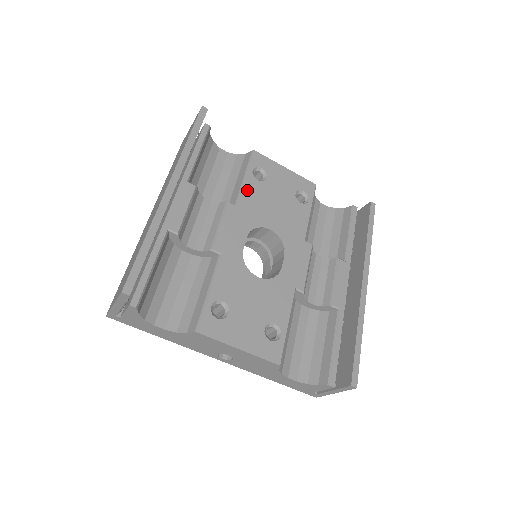
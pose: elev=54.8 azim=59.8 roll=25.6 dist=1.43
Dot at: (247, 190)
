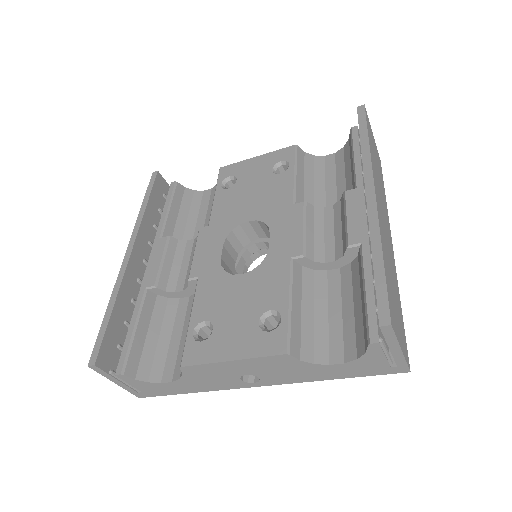
Dot at: (217, 205)
